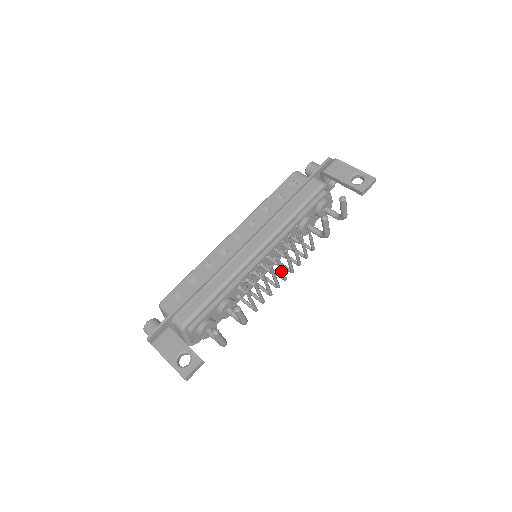
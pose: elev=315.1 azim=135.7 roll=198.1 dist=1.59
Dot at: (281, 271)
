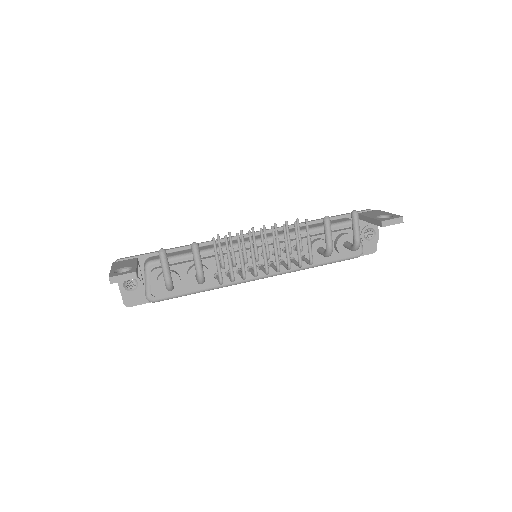
Dot at: (263, 252)
